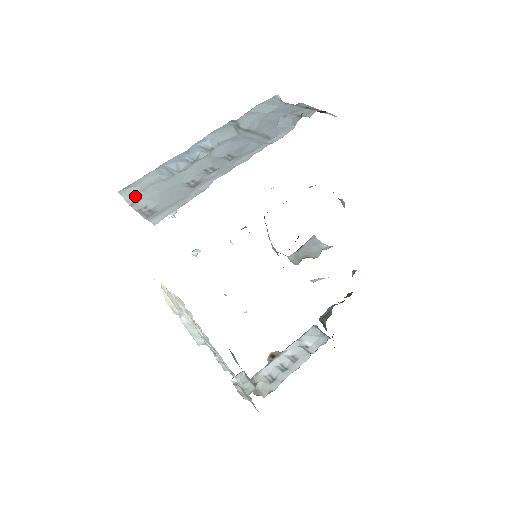
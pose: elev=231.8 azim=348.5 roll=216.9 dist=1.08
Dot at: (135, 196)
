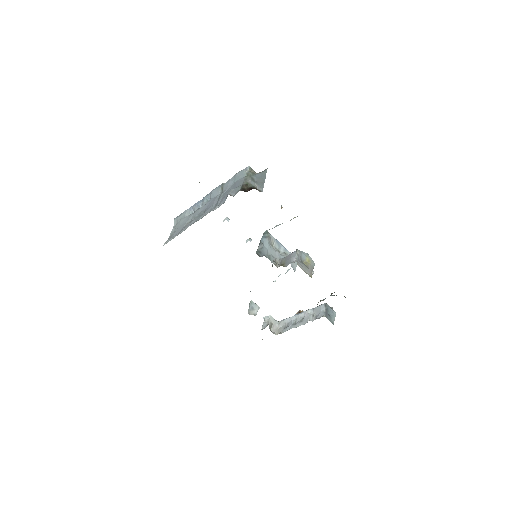
Dot at: (176, 223)
